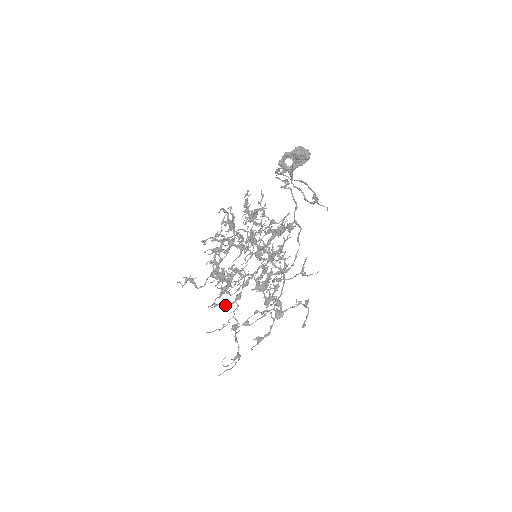
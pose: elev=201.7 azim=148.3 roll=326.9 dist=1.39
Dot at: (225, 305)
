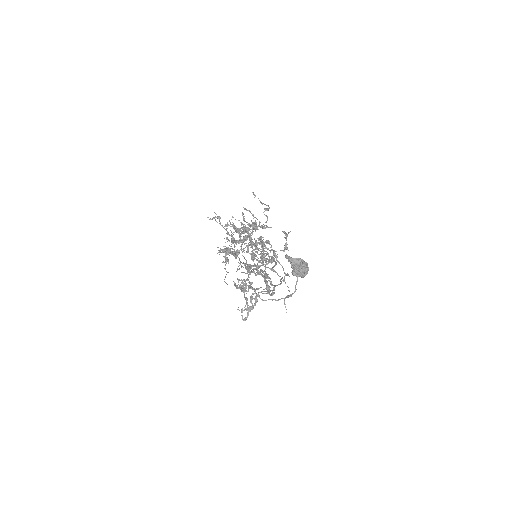
Dot at: (252, 214)
